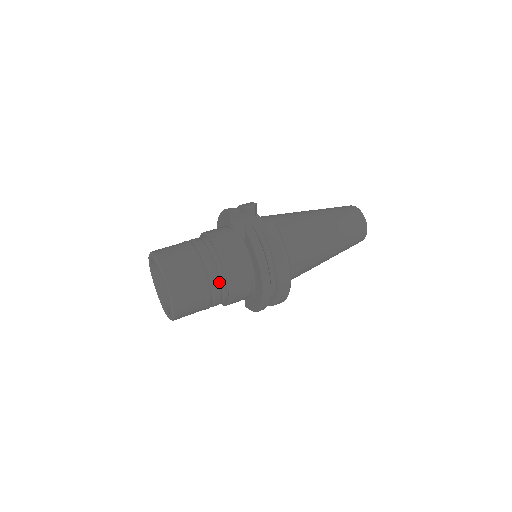
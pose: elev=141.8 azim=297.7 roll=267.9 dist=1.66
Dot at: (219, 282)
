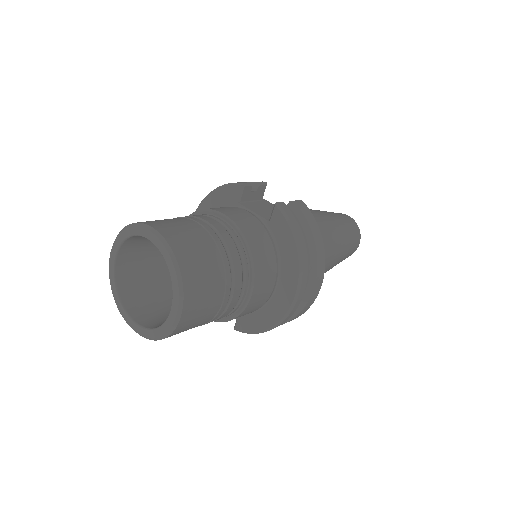
Dot at: (241, 276)
